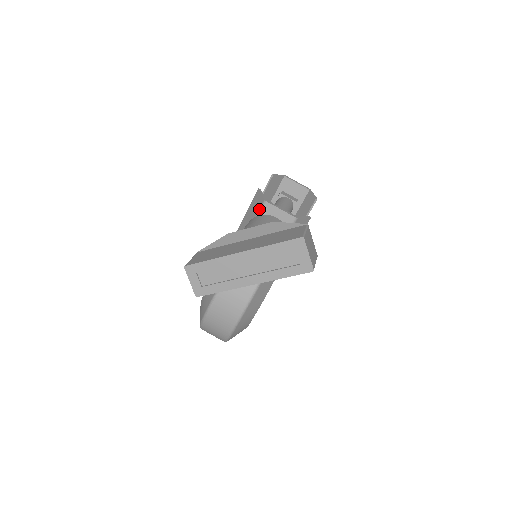
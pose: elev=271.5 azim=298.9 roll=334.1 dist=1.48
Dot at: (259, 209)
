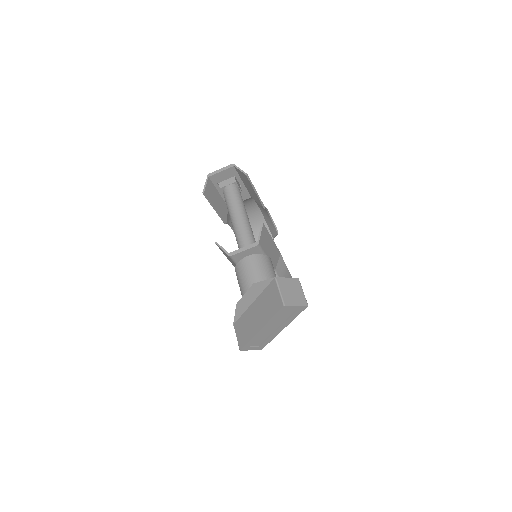
Dot at: occluded
